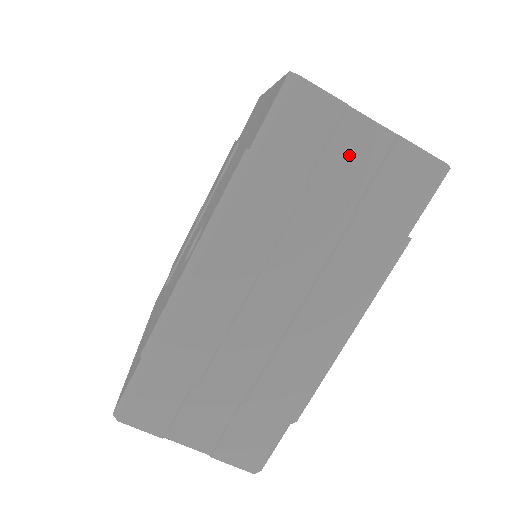
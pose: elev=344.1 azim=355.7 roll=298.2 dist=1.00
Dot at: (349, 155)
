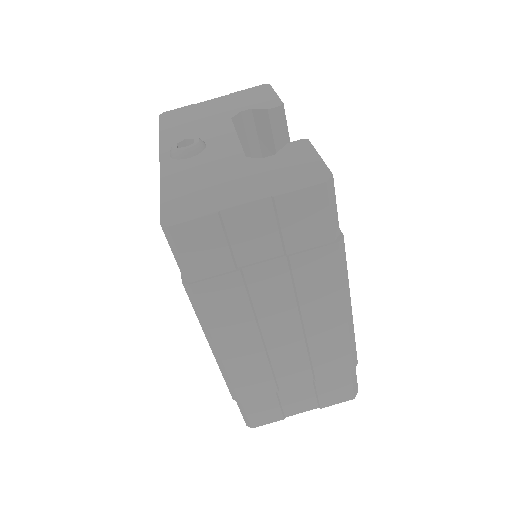
Dot at: (250, 234)
